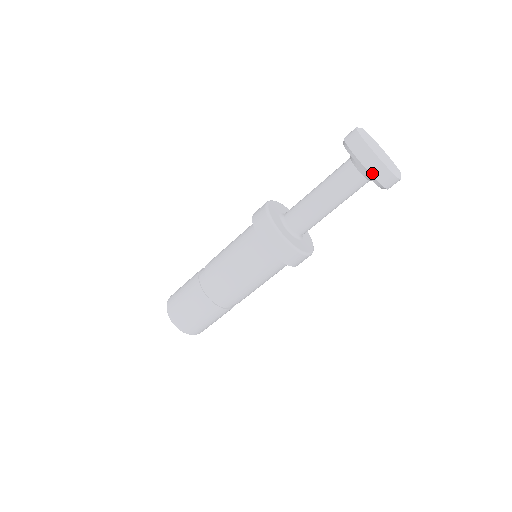
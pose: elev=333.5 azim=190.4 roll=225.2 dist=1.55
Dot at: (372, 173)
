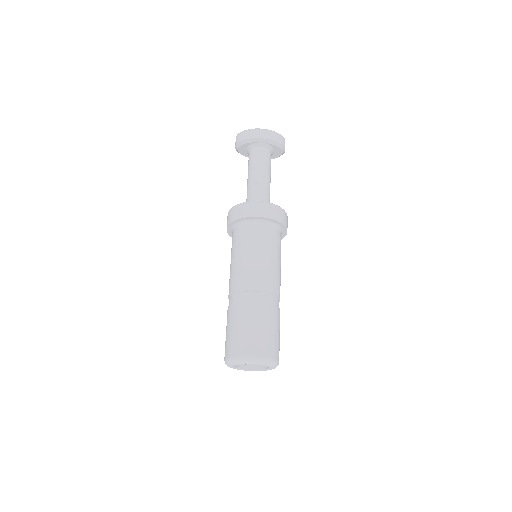
Dot at: (266, 138)
